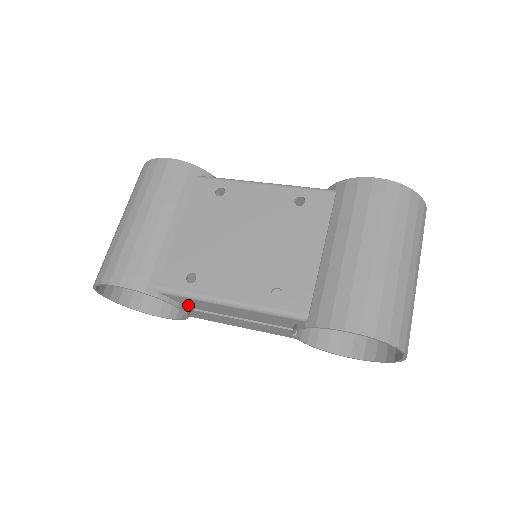
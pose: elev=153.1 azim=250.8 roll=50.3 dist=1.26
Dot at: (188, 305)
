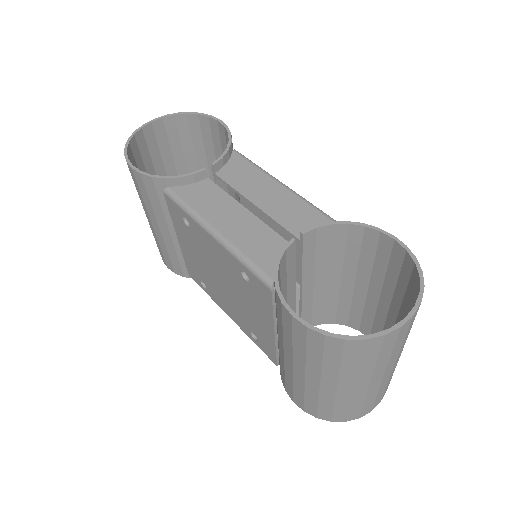
Dot at: occluded
